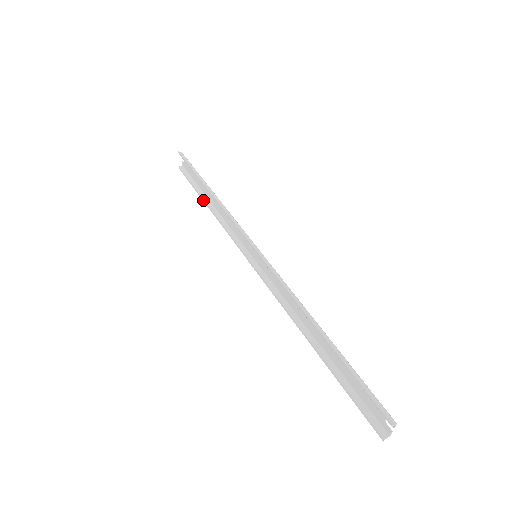
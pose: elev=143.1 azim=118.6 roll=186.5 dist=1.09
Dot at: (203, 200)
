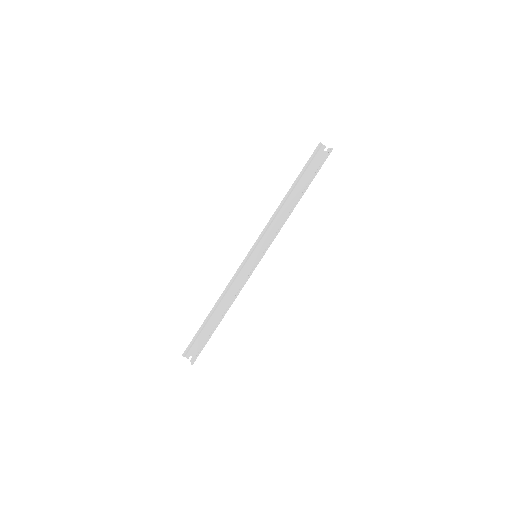
Dot at: (218, 324)
